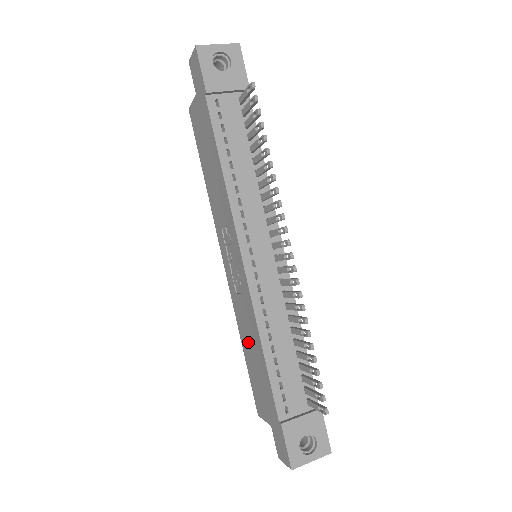
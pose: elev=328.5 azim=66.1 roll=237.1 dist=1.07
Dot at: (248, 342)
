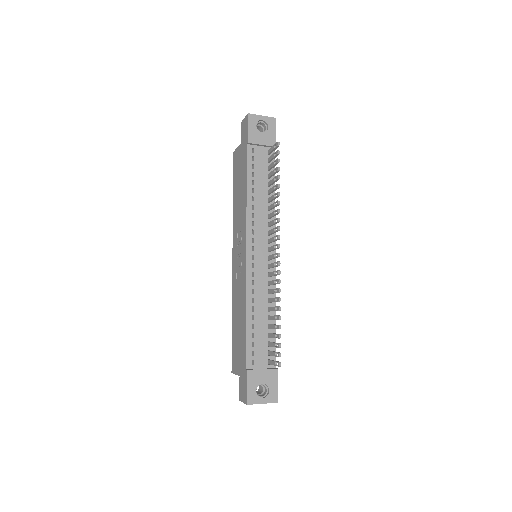
Dot at: (237, 314)
